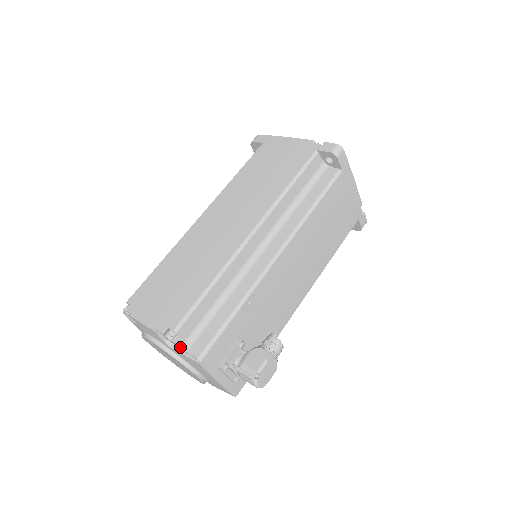
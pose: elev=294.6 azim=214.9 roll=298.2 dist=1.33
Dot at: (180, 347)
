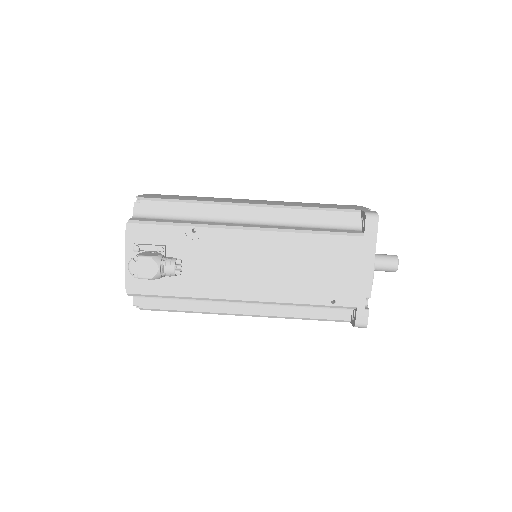
Dot at: (134, 212)
